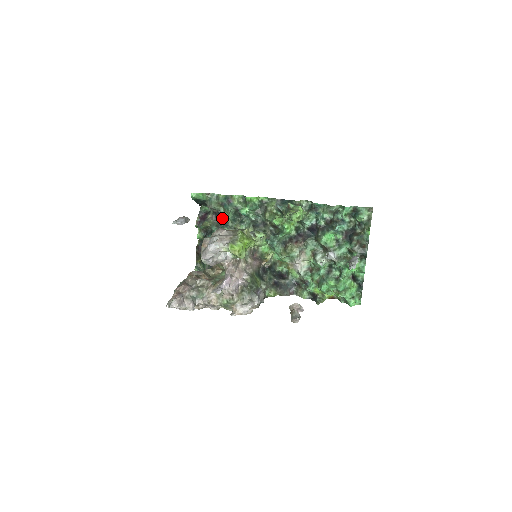
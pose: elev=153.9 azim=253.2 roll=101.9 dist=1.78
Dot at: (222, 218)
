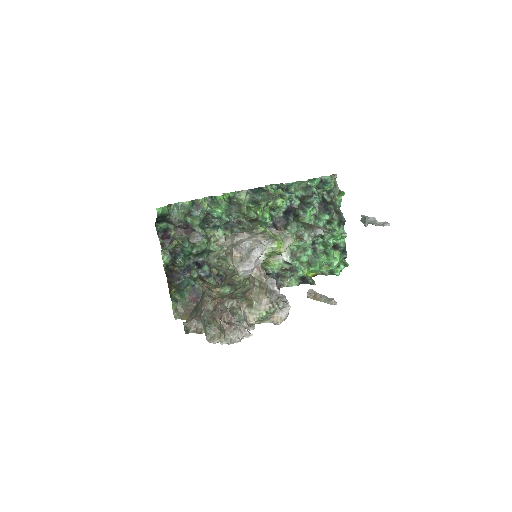
Dot at: (192, 230)
